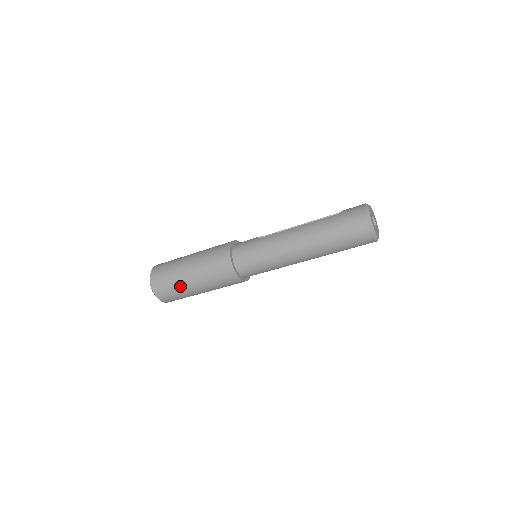
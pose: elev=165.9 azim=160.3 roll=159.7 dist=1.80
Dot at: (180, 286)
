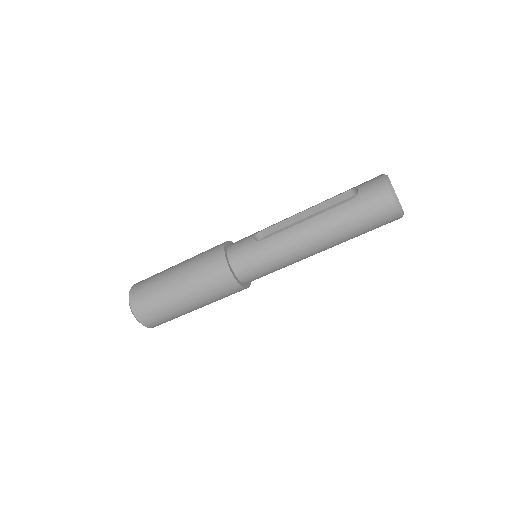
Dot at: (175, 313)
